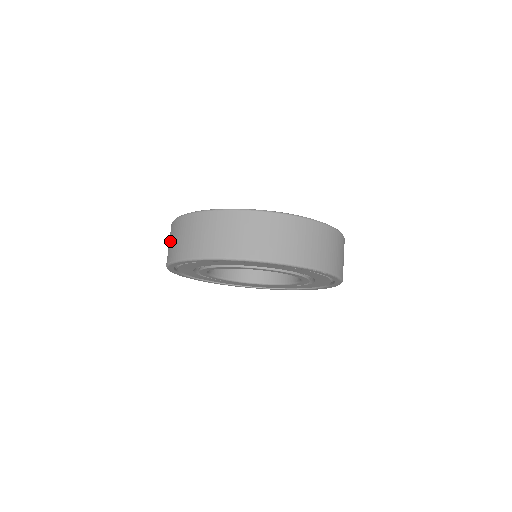
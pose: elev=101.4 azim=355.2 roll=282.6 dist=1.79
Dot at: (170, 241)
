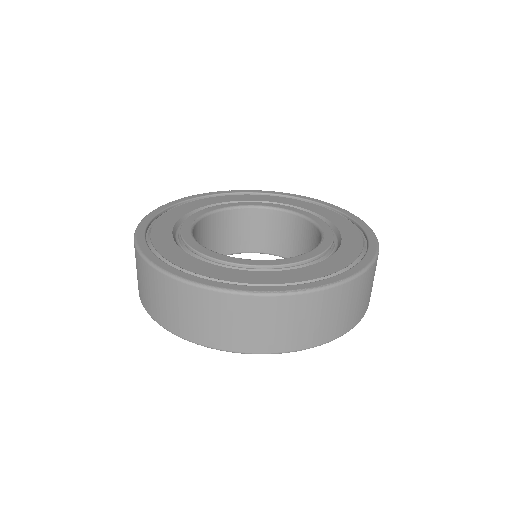
Dot at: occluded
